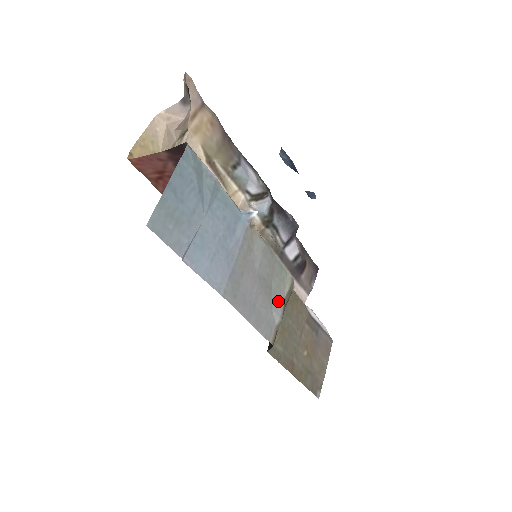
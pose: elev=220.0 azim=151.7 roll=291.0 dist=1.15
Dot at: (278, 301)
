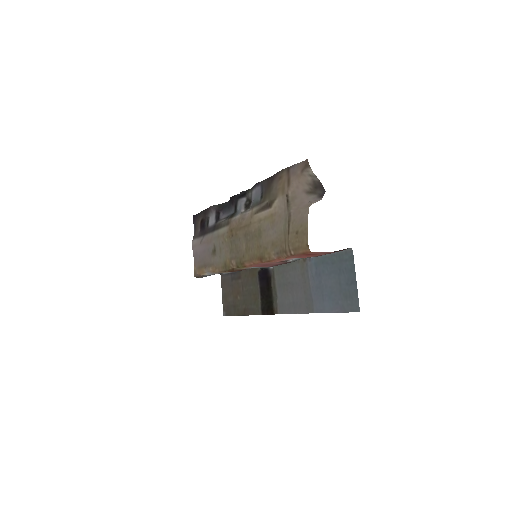
Dot at: (279, 288)
